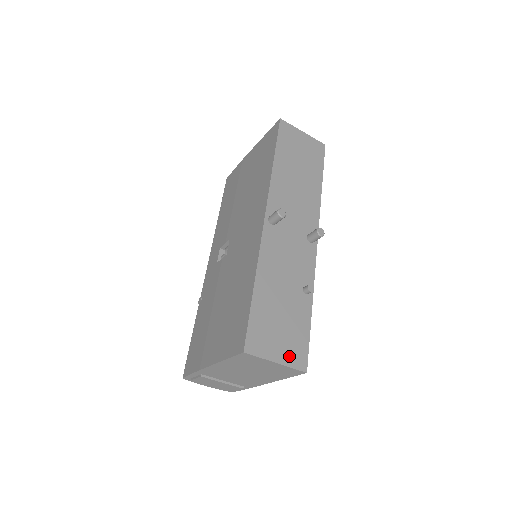
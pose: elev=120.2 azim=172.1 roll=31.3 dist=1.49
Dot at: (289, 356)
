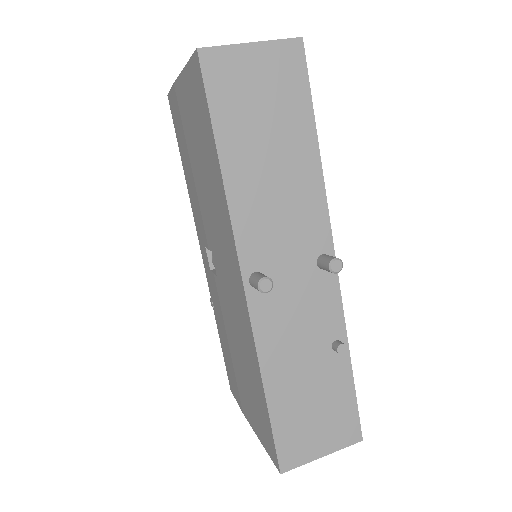
Dot at: (336, 439)
